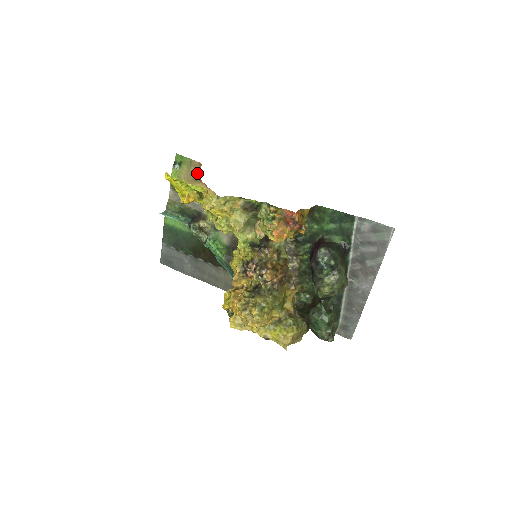
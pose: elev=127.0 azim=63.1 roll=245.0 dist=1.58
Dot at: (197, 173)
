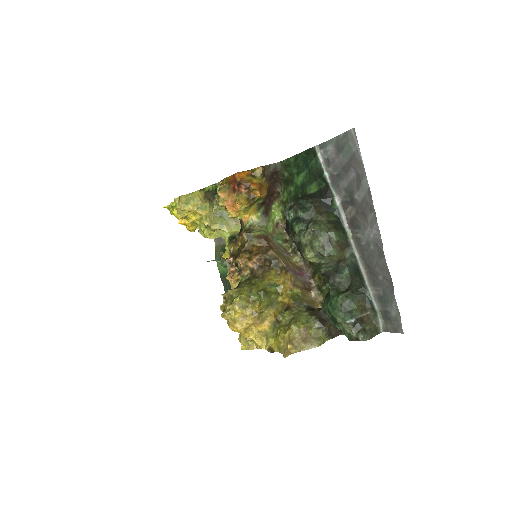
Dot at: occluded
